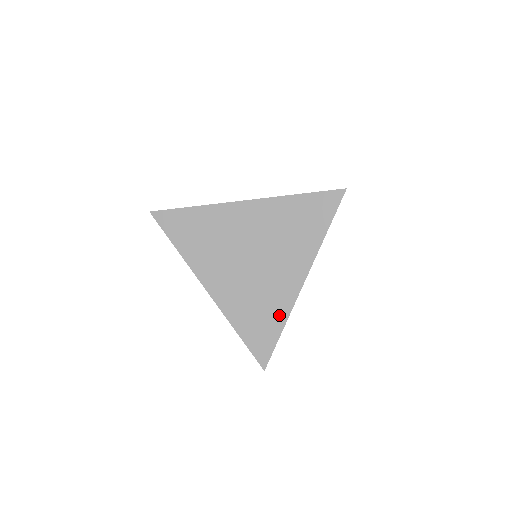
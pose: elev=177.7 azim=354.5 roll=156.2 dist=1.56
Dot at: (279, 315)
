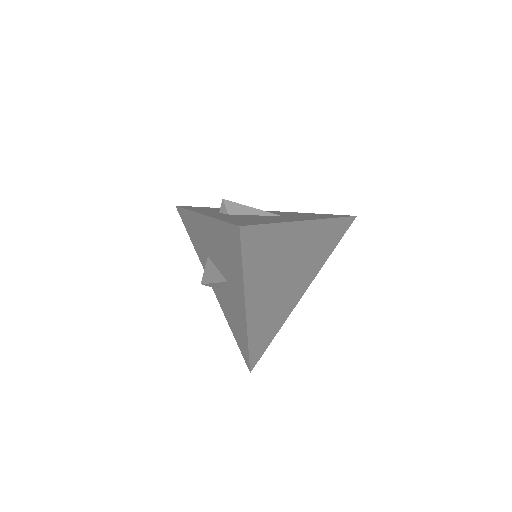
Dot at: (279, 324)
